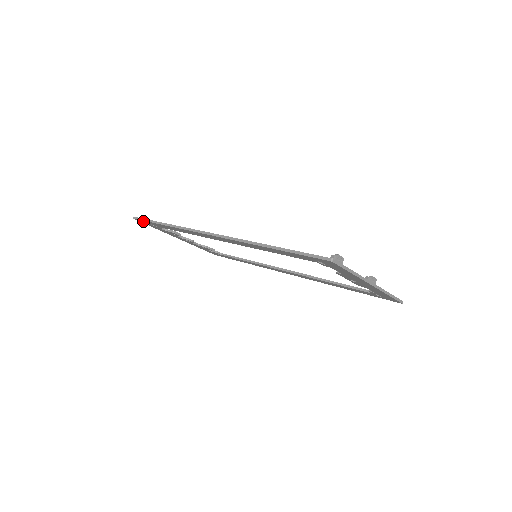
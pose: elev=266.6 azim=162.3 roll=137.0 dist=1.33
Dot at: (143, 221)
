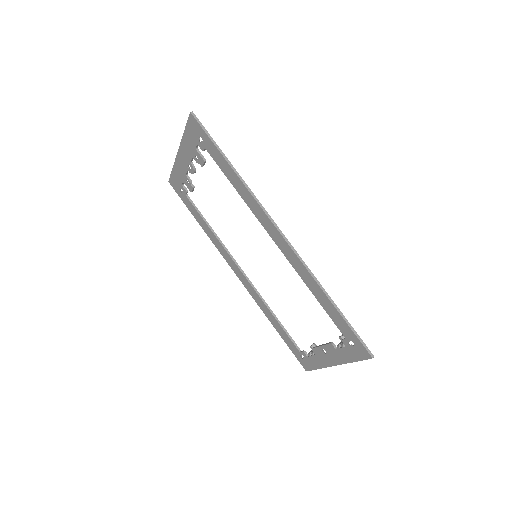
Dot at: (200, 128)
